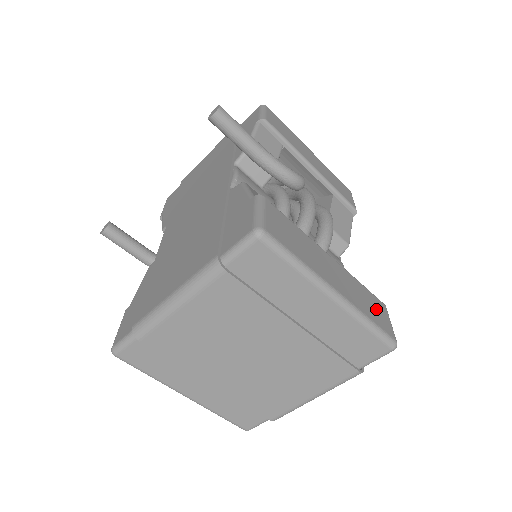
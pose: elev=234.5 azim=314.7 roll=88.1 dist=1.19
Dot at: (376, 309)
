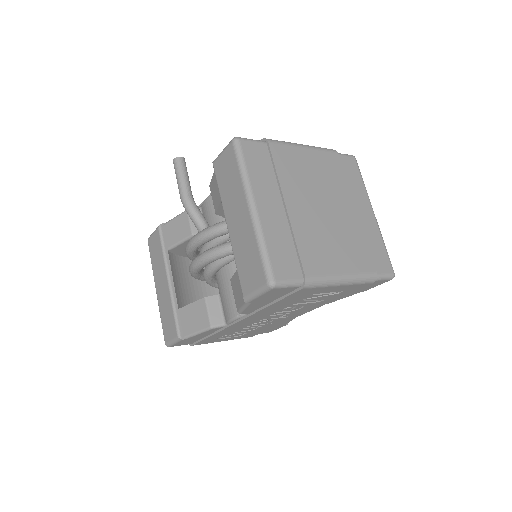
Dot at: occluded
